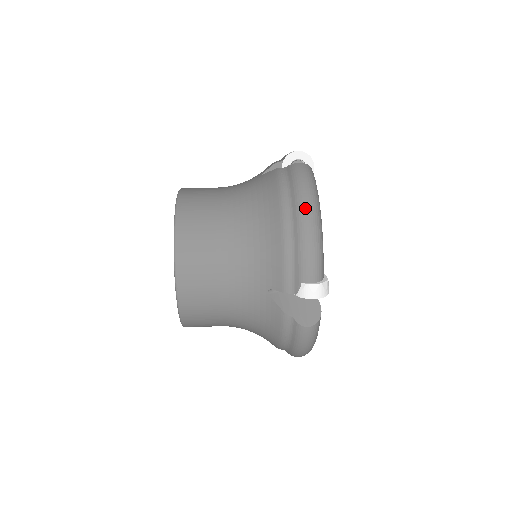
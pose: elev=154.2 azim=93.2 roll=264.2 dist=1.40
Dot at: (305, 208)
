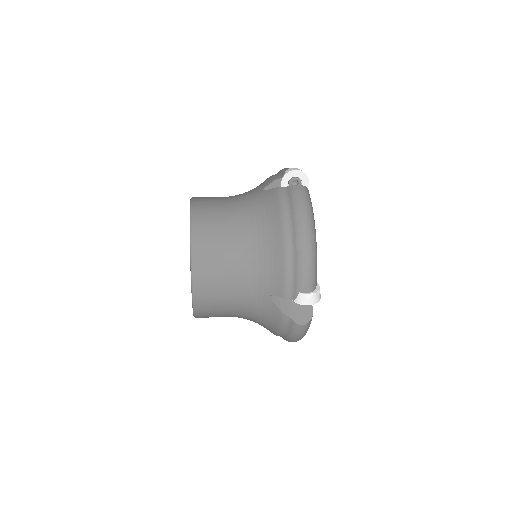
Dot at: (303, 230)
